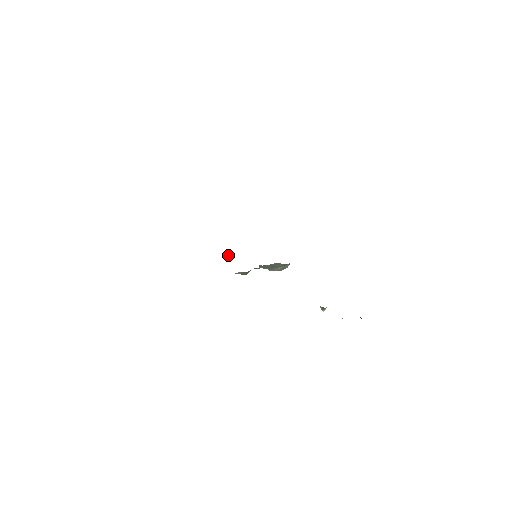
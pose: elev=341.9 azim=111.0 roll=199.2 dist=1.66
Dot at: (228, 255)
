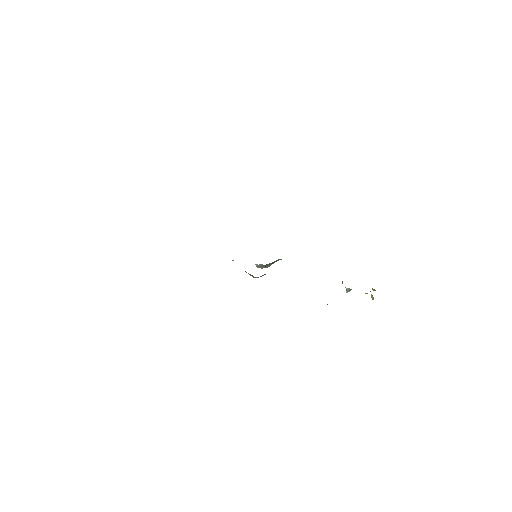
Dot at: occluded
